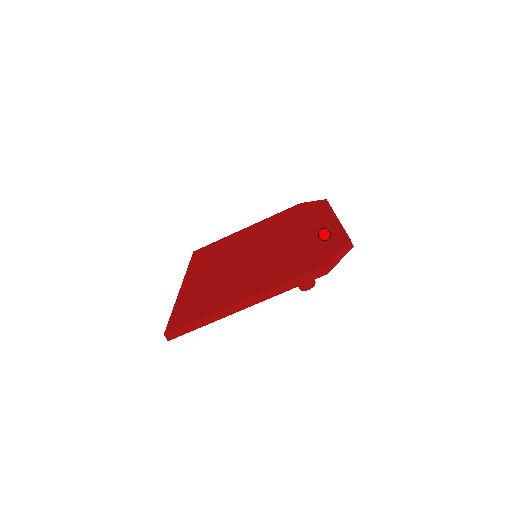
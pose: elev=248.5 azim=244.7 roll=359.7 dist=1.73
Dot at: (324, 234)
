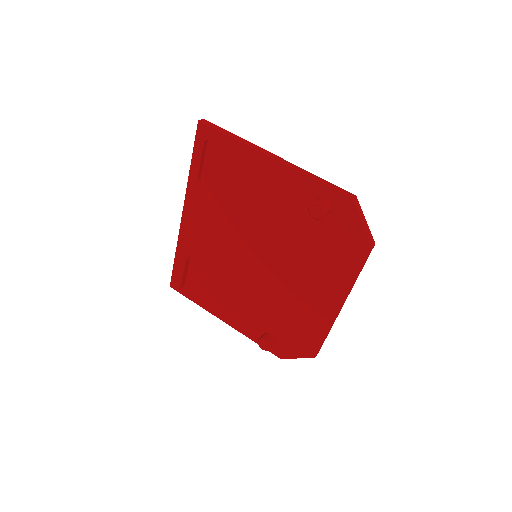
Dot at: occluded
